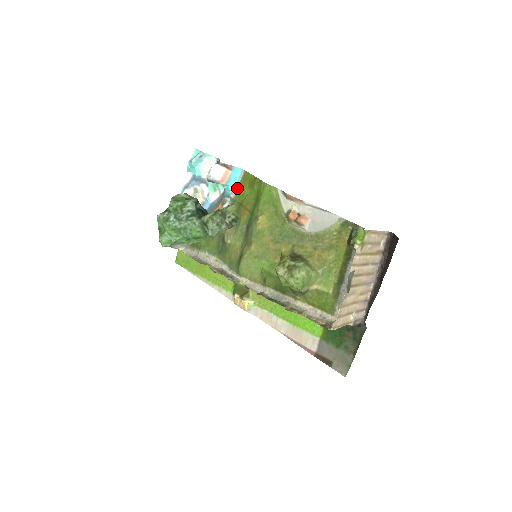
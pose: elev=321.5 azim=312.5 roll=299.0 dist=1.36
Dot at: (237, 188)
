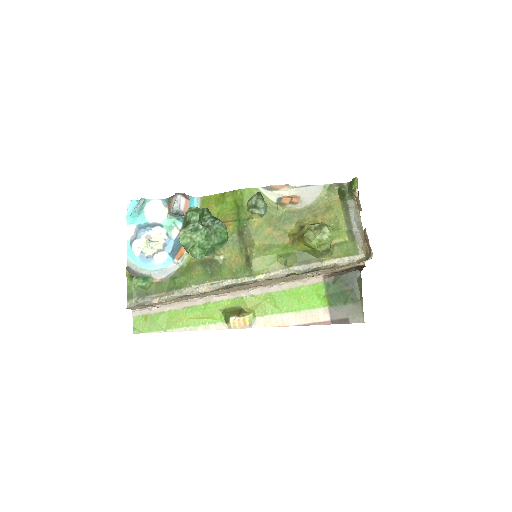
Dot at: occluded
